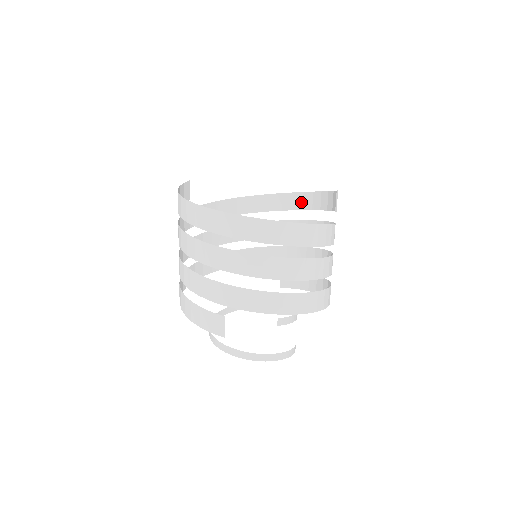
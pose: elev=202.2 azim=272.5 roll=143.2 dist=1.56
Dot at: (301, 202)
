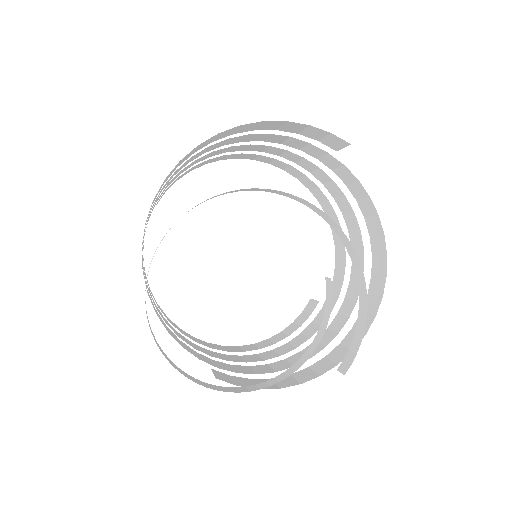
Dot at: (222, 348)
